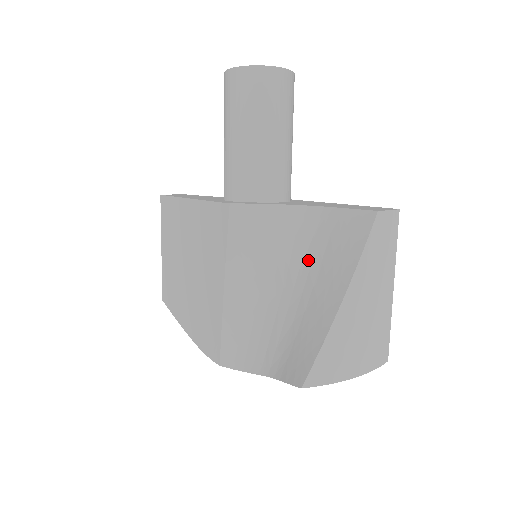
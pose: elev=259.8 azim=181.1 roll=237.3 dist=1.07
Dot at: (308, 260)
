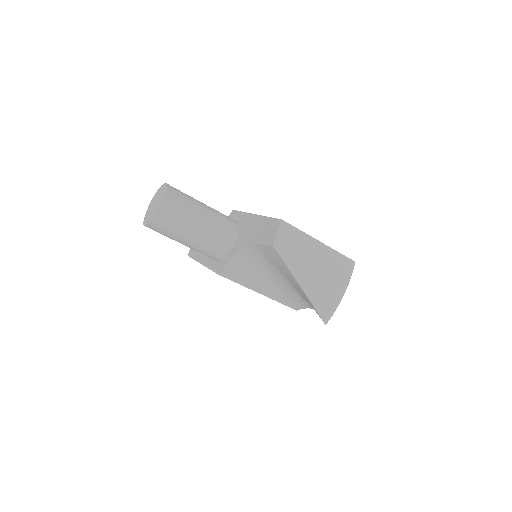
Dot at: (274, 267)
